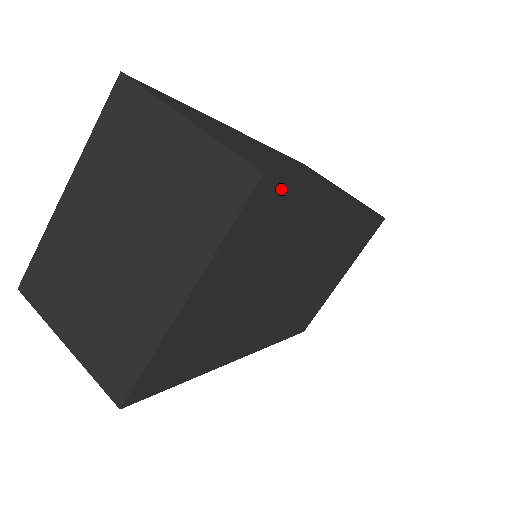
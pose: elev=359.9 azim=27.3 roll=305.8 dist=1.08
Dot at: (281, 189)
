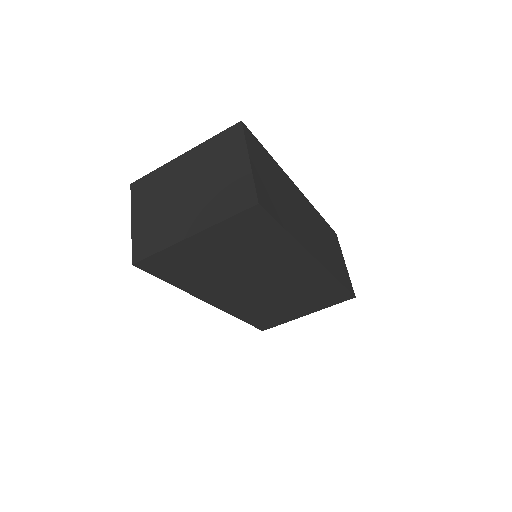
Dot at: (268, 218)
